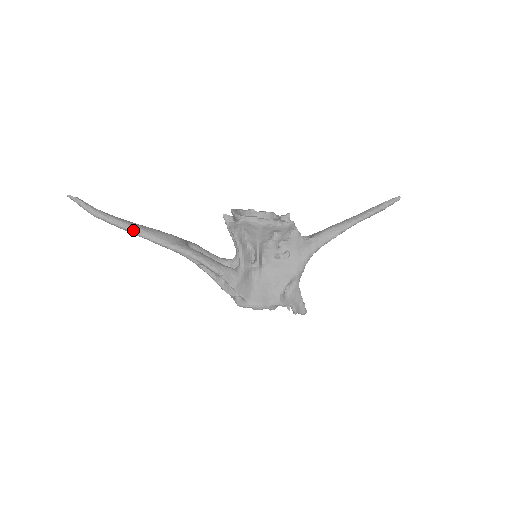
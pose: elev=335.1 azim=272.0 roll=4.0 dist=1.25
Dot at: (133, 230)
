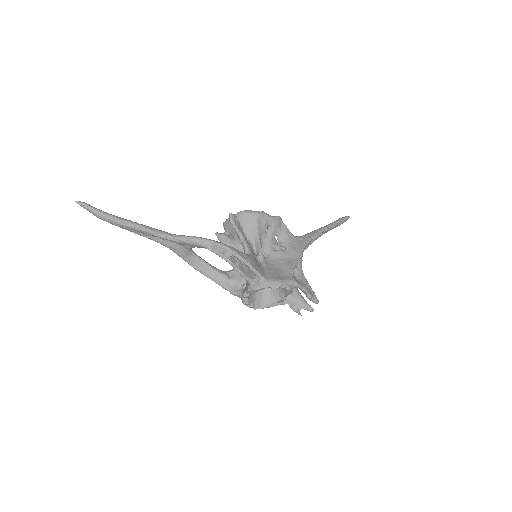
Dot at: (142, 226)
